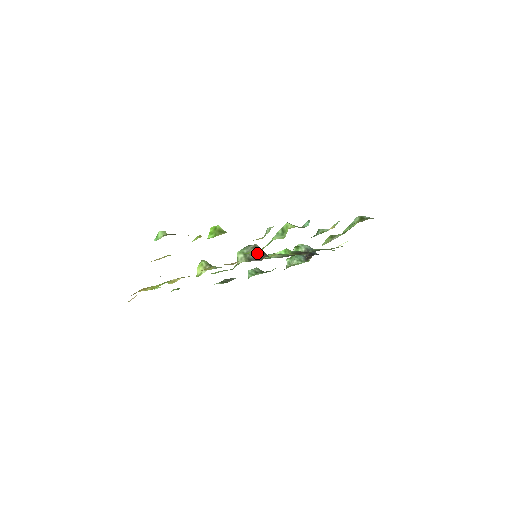
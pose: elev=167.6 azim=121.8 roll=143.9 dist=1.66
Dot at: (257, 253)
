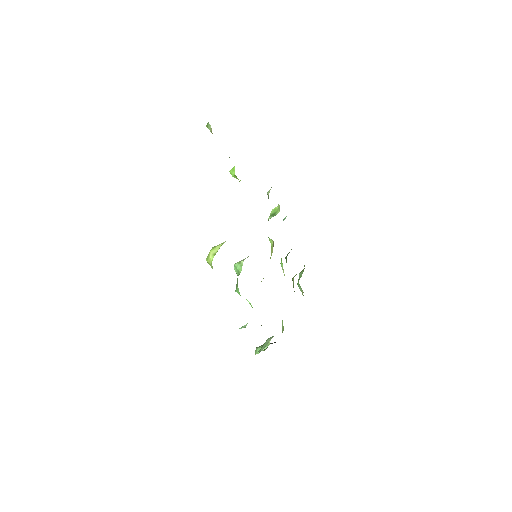
Dot at: occluded
